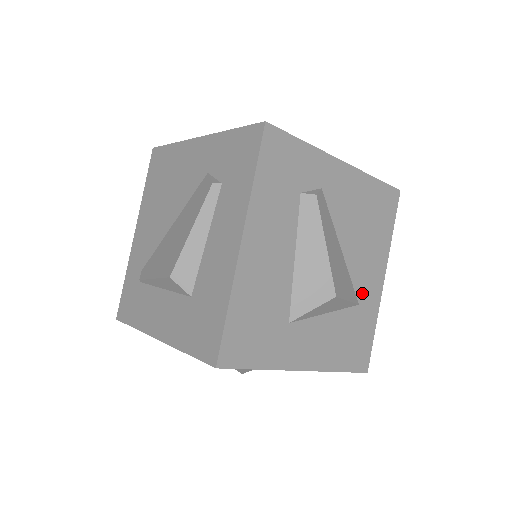
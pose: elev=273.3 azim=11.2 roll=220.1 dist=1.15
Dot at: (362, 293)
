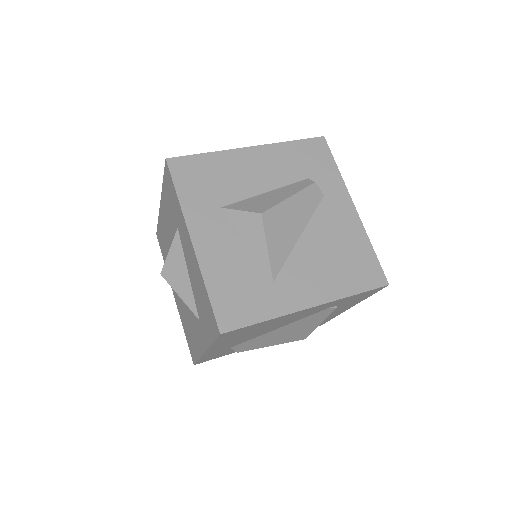
Dot at: (284, 282)
